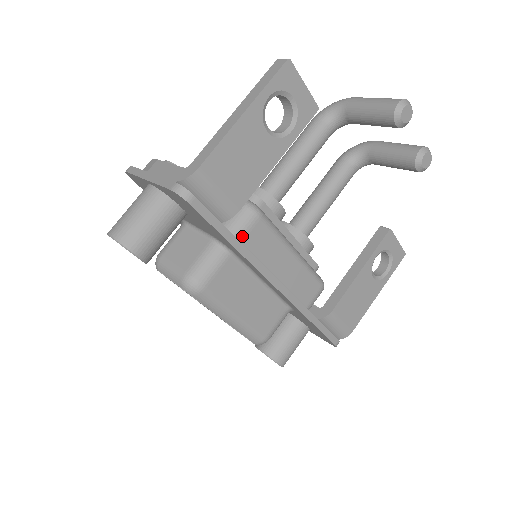
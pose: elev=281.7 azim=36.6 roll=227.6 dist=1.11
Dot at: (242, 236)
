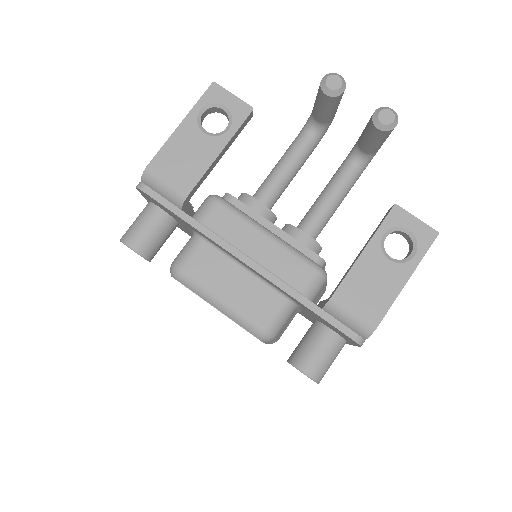
Dot at: (203, 219)
